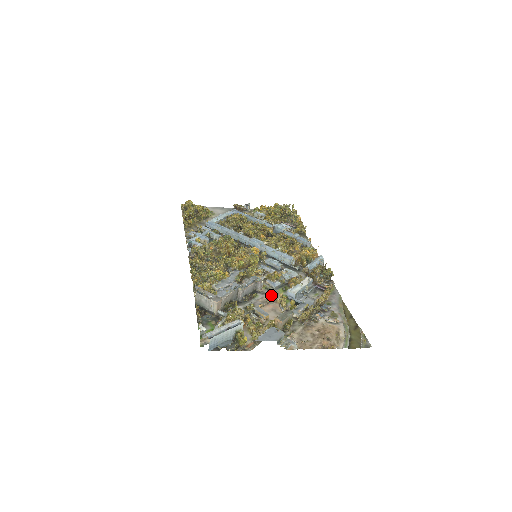
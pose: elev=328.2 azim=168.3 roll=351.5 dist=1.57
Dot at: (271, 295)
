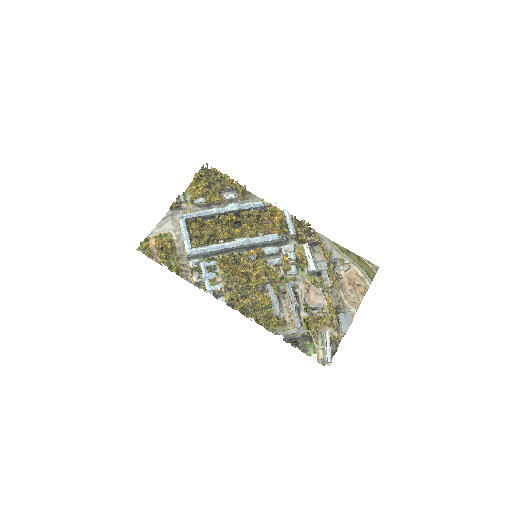
Dot at: (302, 283)
